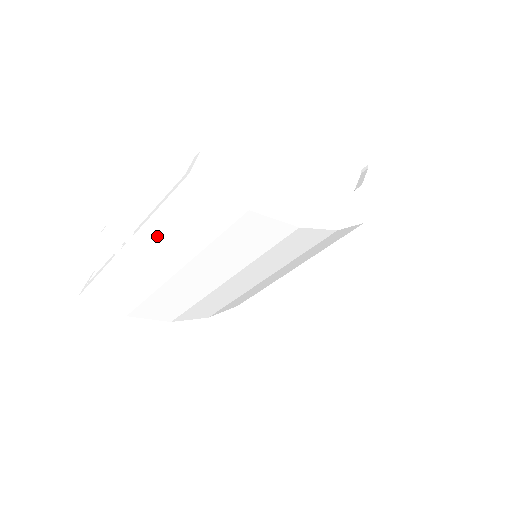
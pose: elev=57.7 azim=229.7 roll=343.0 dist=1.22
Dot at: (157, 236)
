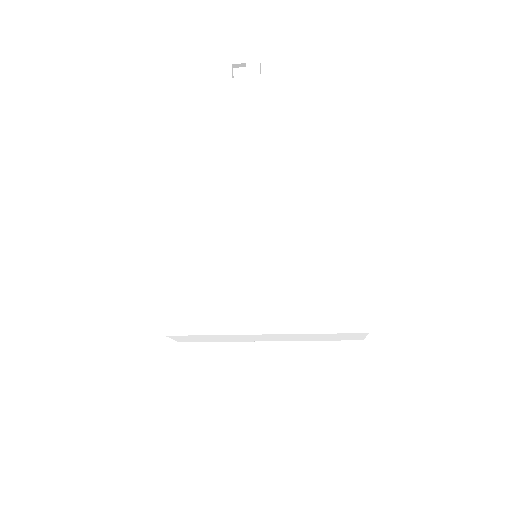
Dot at: (282, 95)
